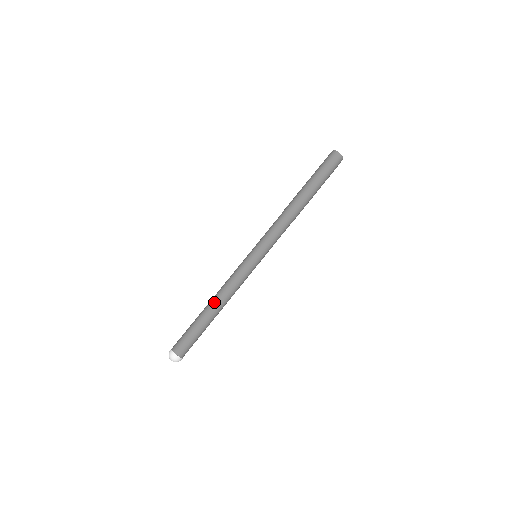
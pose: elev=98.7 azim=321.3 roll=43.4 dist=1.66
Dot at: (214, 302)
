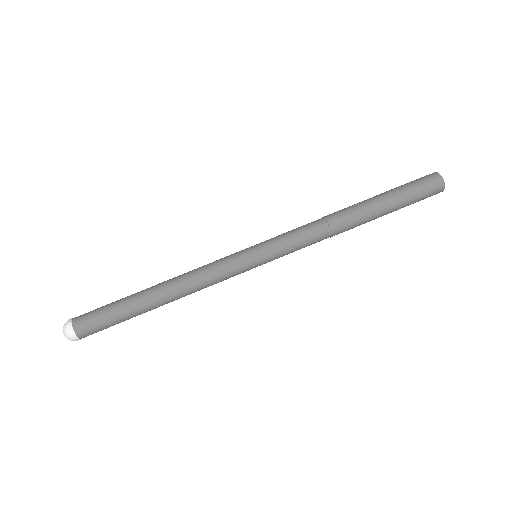
Dot at: (164, 283)
